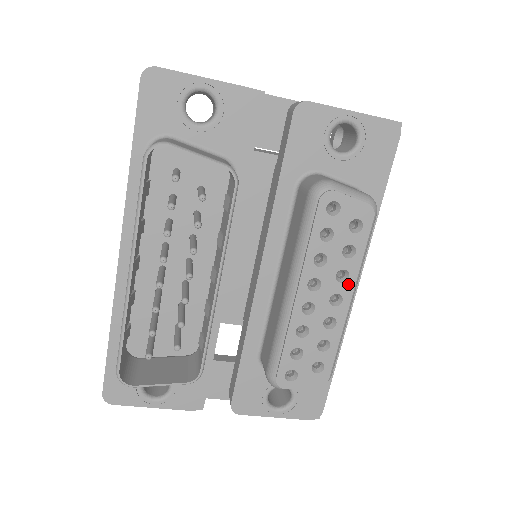
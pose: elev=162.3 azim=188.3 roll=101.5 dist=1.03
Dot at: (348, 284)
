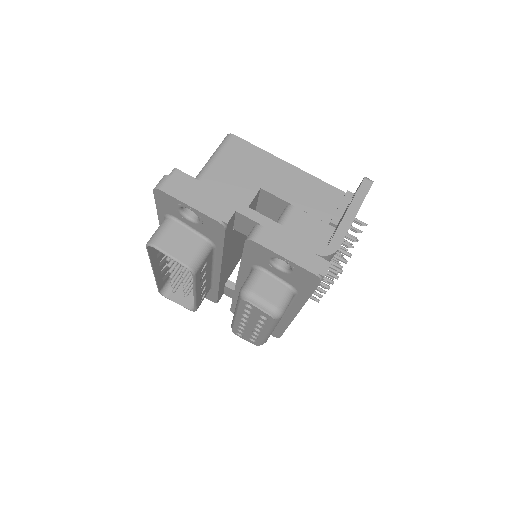
Dot at: (263, 330)
